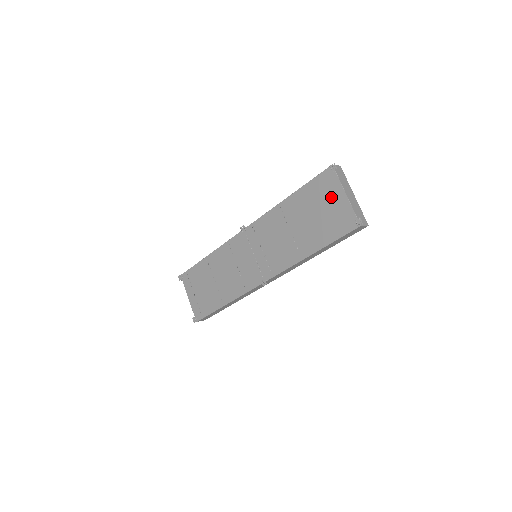
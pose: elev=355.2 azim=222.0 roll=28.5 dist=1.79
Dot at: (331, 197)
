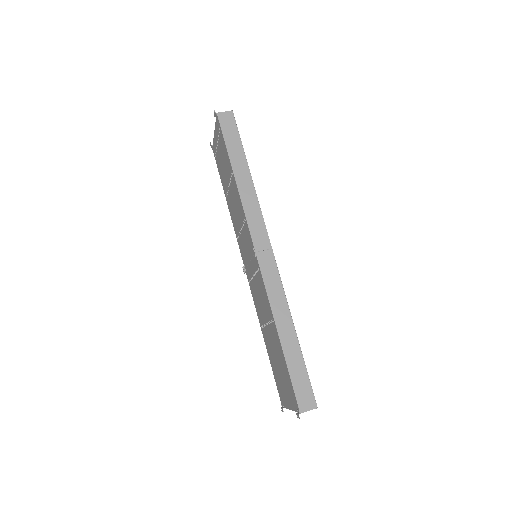
Dot at: (287, 392)
